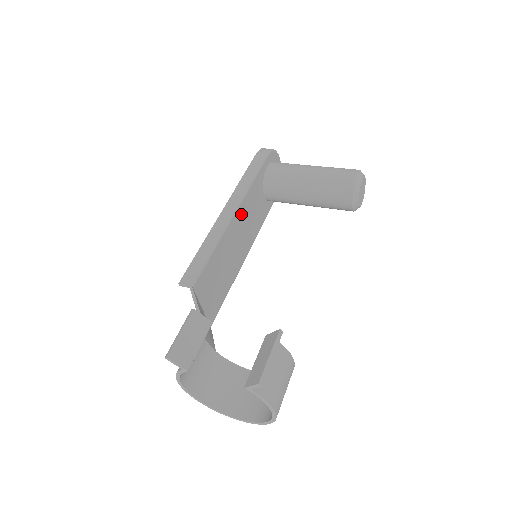
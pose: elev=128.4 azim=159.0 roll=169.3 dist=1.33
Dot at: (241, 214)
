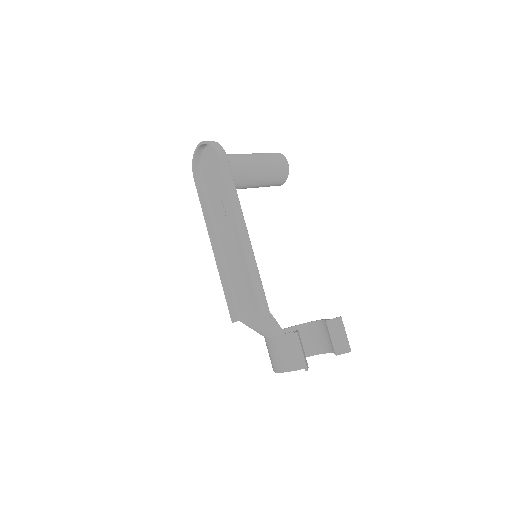
Dot at: occluded
